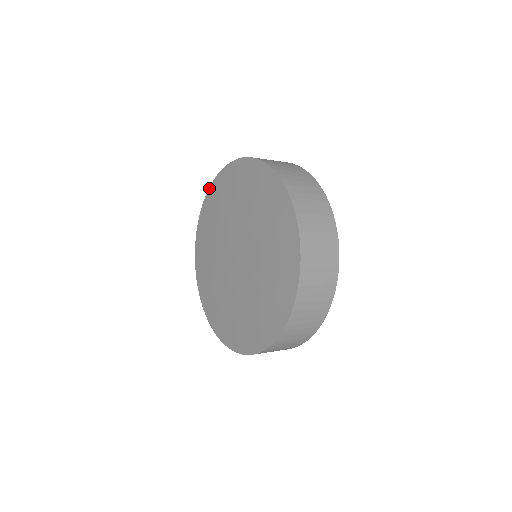
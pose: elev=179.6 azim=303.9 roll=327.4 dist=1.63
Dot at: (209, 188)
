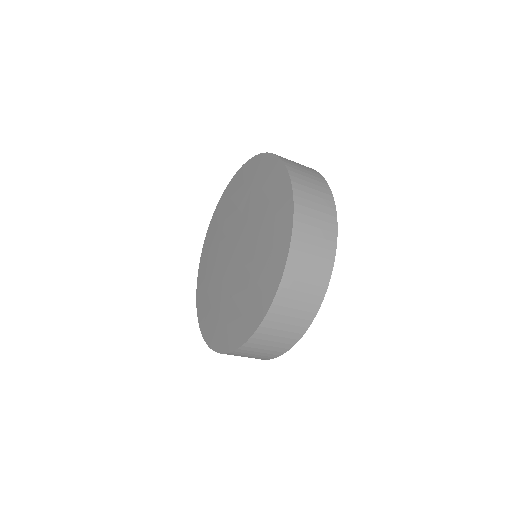
Dot at: (223, 192)
